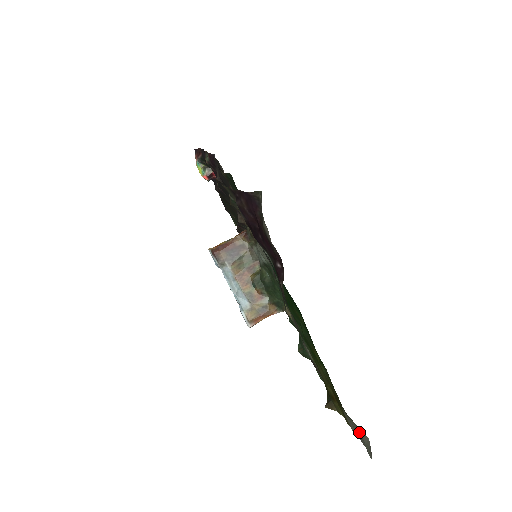
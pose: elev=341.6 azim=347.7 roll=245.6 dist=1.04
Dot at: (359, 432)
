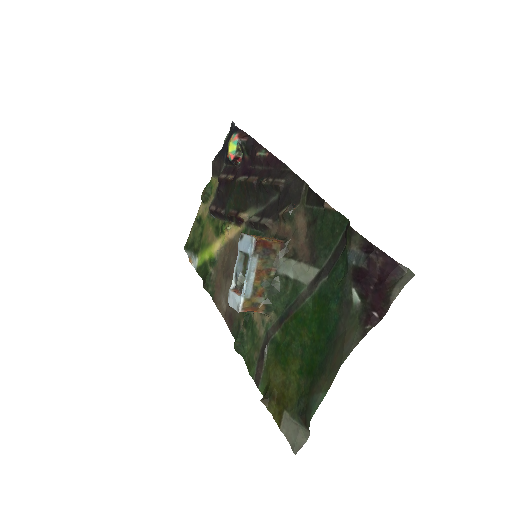
Dot at: (297, 433)
